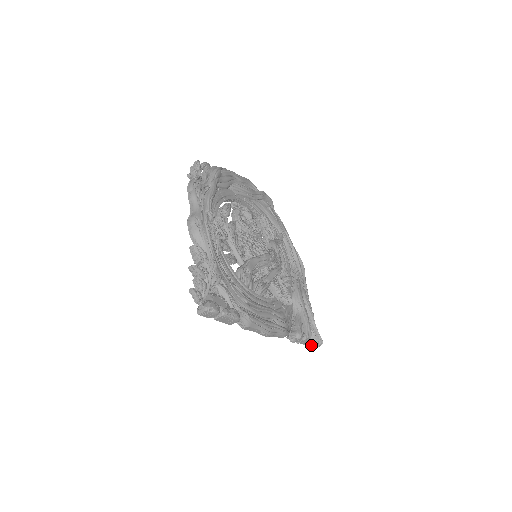
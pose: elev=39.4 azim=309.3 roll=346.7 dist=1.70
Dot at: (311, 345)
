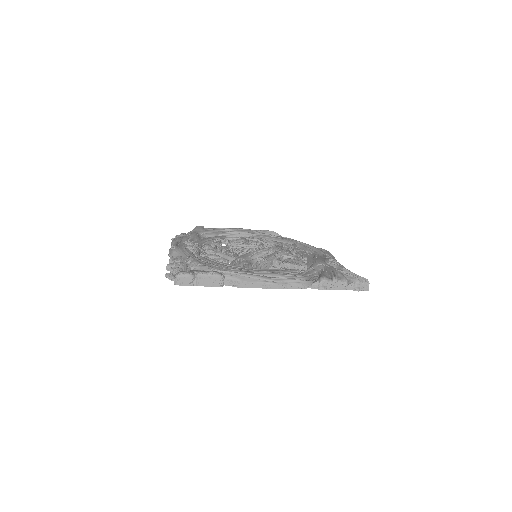
Dot at: (354, 288)
